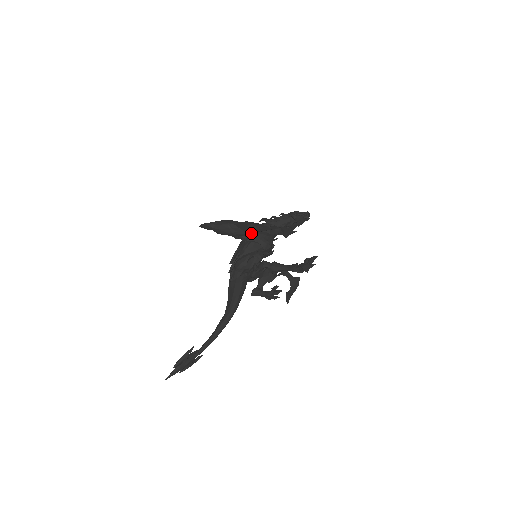
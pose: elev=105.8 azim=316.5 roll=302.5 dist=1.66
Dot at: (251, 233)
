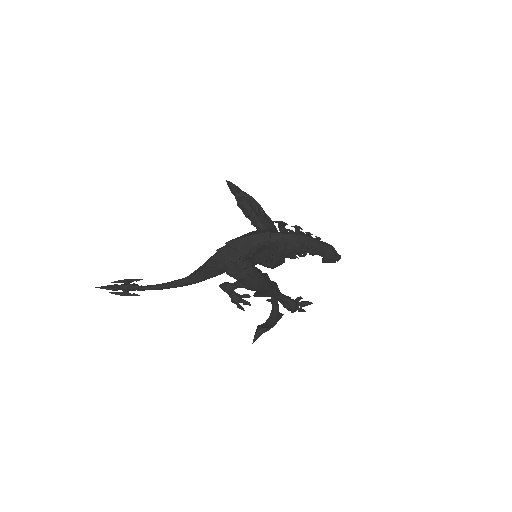
Dot at: occluded
